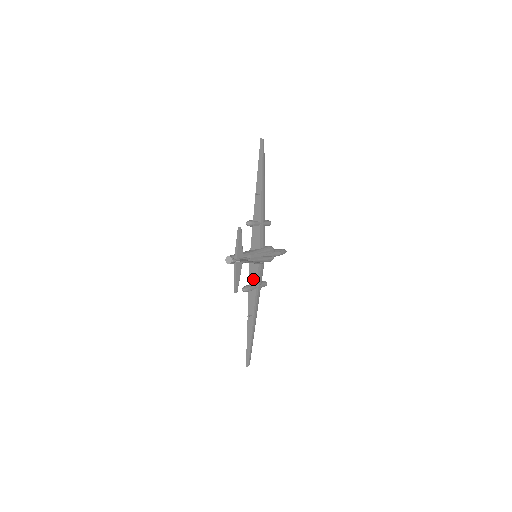
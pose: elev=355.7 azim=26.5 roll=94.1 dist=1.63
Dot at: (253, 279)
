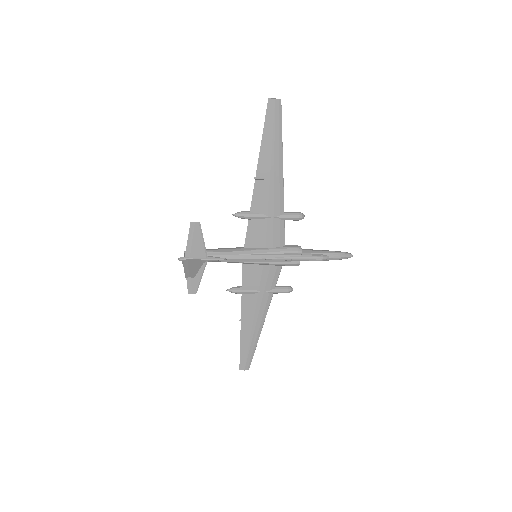
Dot at: (252, 281)
